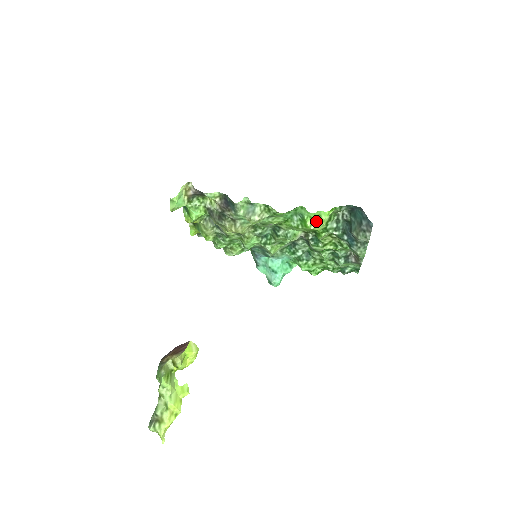
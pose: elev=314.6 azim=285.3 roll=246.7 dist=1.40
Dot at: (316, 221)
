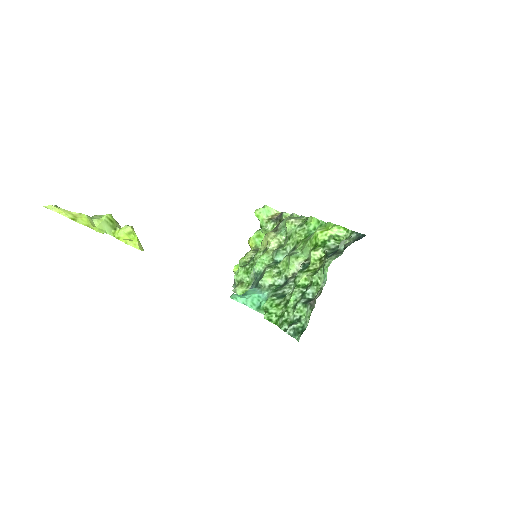
Dot at: (326, 229)
